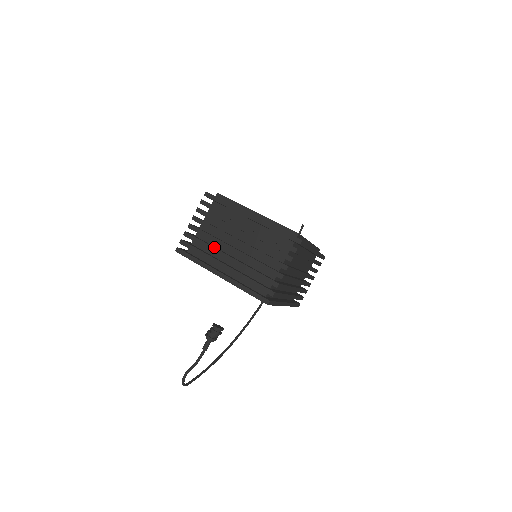
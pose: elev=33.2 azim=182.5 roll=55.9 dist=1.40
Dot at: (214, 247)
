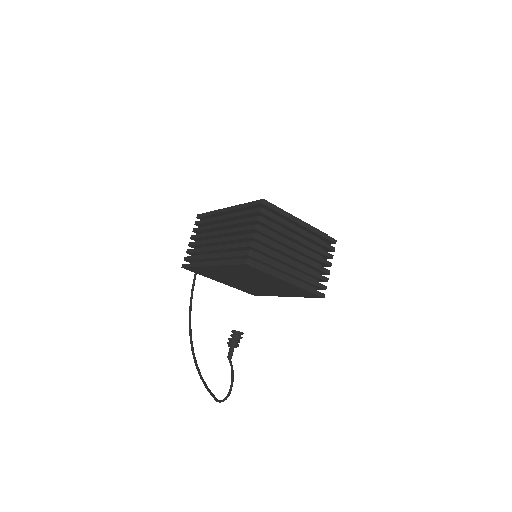
Dot at: (278, 255)
